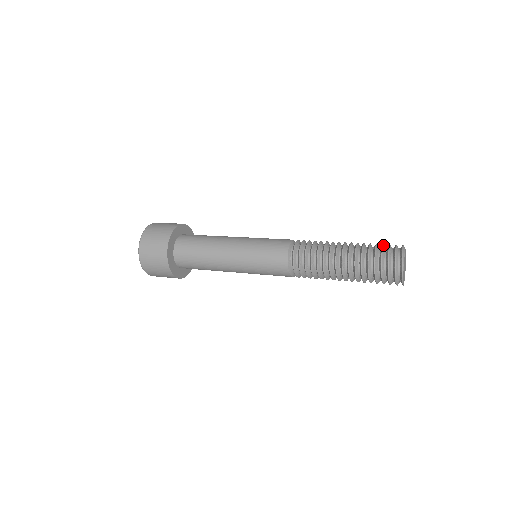
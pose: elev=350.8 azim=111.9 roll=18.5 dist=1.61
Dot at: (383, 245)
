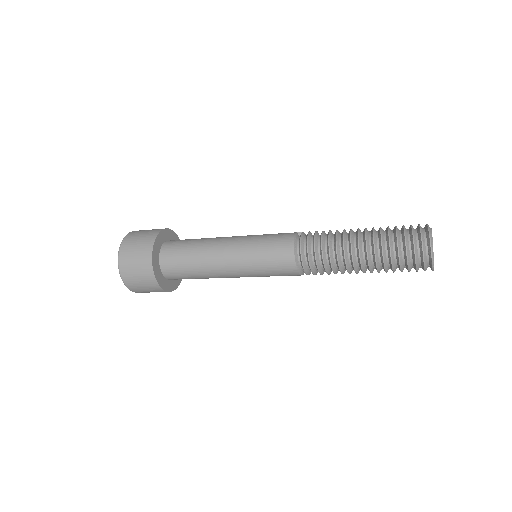
Dot at: (405, 232)
